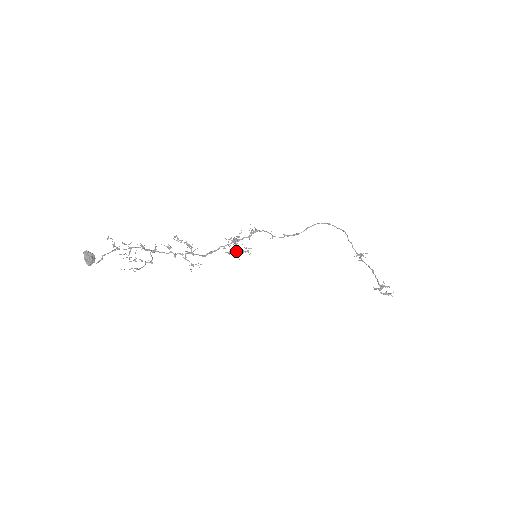
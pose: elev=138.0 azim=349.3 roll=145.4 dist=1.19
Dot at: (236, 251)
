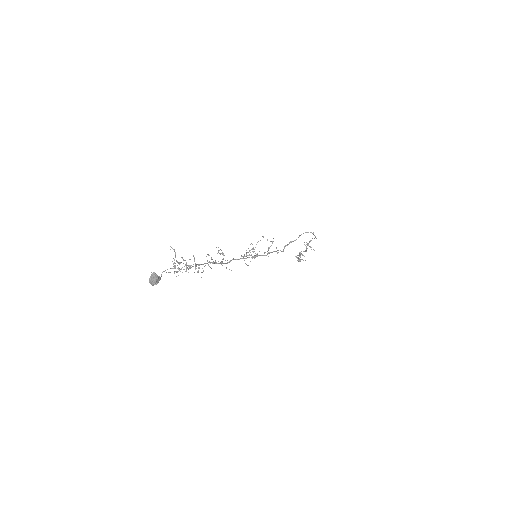
Dot at: (248, 255)
